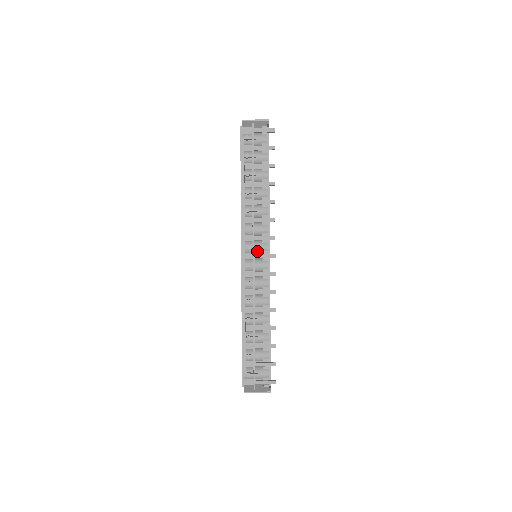
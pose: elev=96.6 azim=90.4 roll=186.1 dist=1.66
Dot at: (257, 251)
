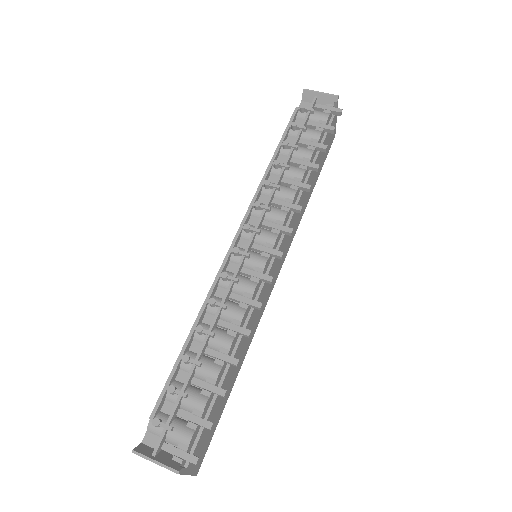
Dot at: (258, 240)
